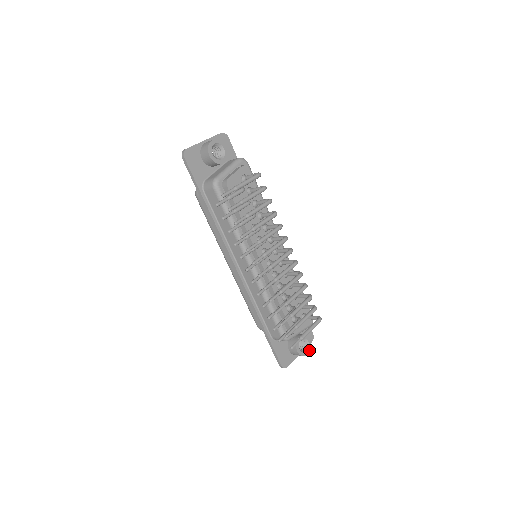
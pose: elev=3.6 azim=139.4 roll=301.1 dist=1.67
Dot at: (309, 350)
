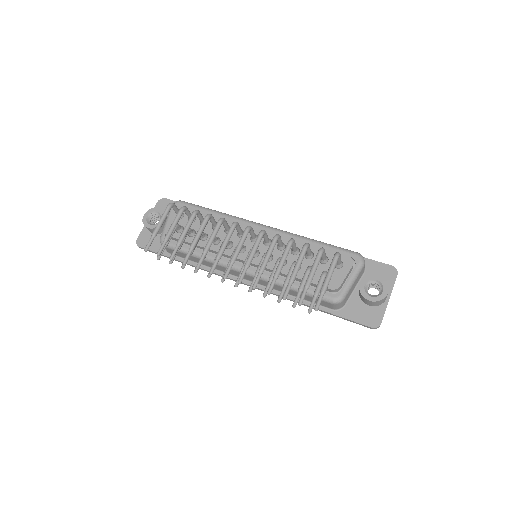
Dot at: (387, 288)
